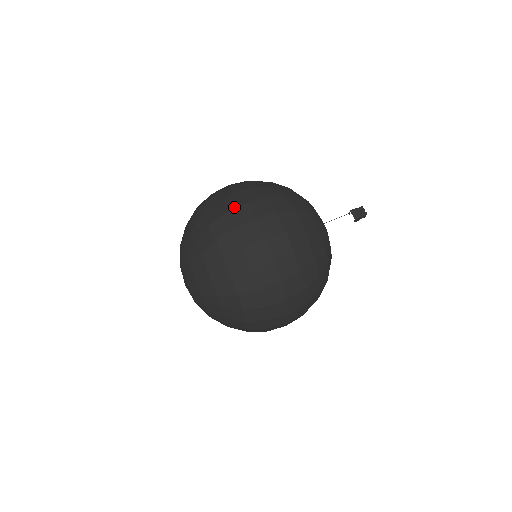
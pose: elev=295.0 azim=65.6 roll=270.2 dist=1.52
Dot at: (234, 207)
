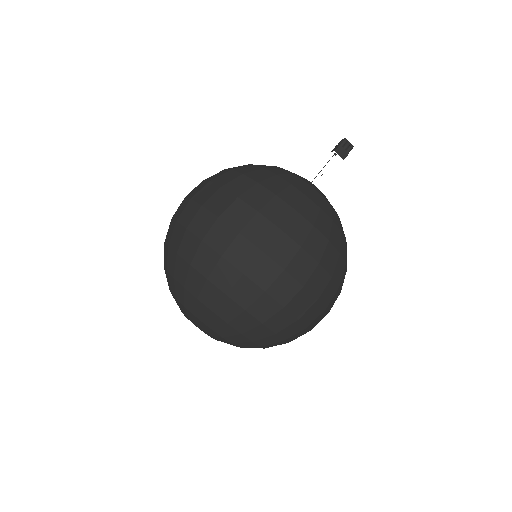
Dot at: (249, 263)
